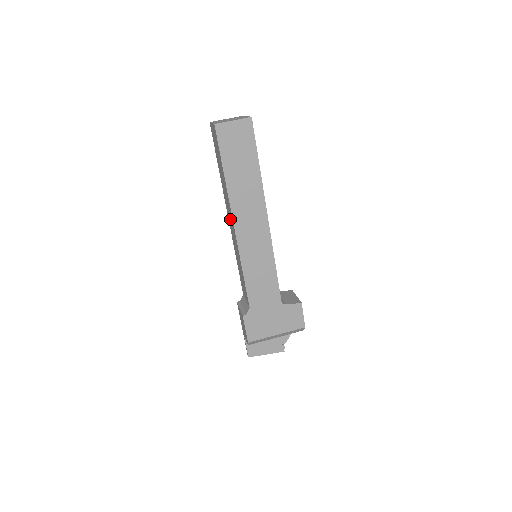
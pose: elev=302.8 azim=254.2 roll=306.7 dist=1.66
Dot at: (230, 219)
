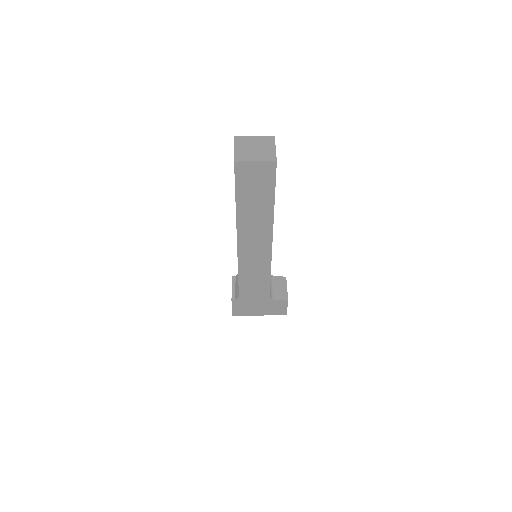
Dot at: occluded
